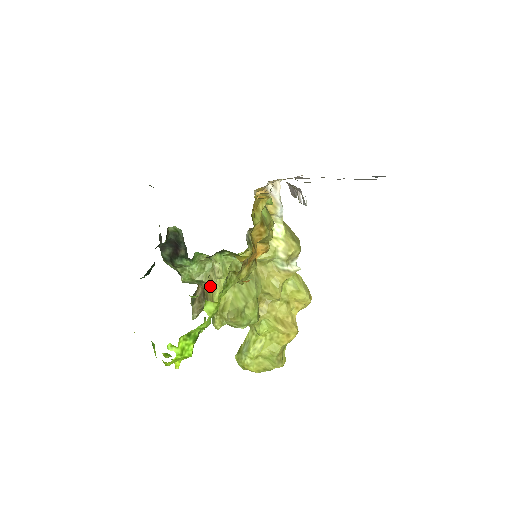
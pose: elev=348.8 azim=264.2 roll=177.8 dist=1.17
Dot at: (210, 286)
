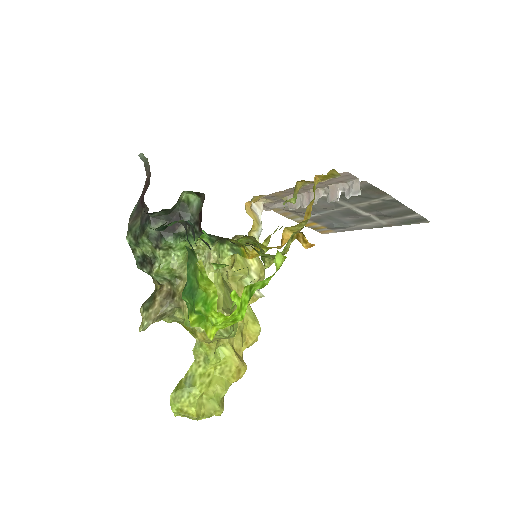
Dot at: occluded
